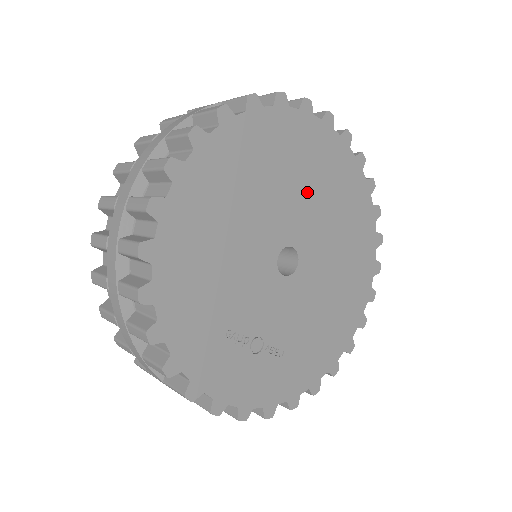
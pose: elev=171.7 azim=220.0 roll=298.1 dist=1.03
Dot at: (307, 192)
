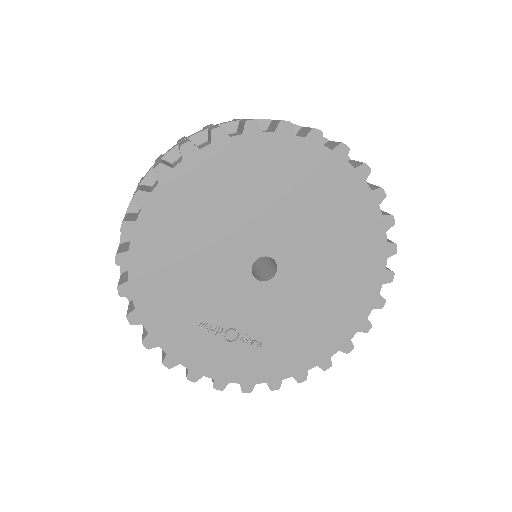
Dot at: (287, 208)
